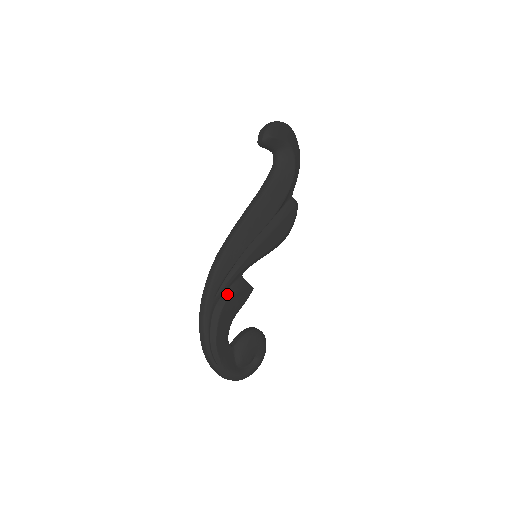
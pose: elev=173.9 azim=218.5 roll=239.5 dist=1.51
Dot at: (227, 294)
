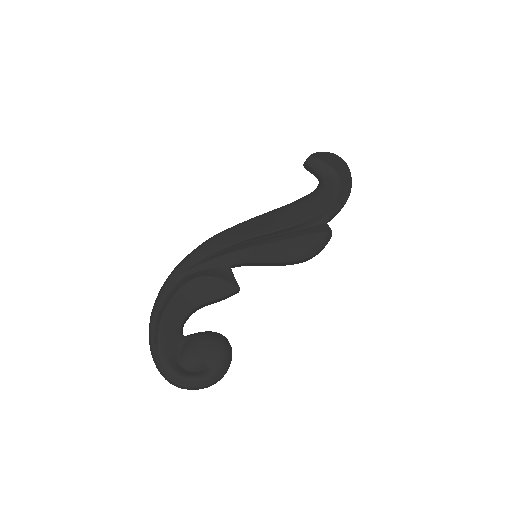
Dot at: (203, 272)
